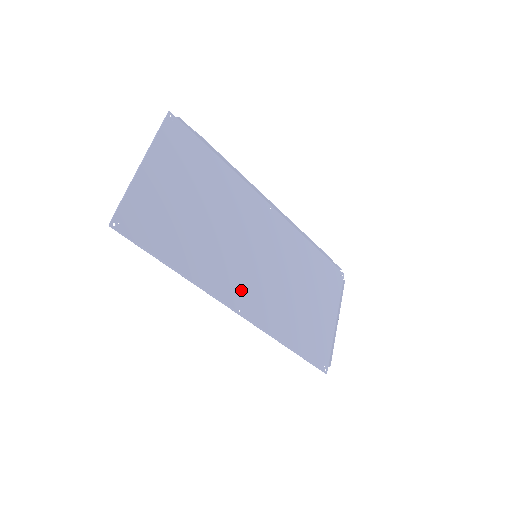
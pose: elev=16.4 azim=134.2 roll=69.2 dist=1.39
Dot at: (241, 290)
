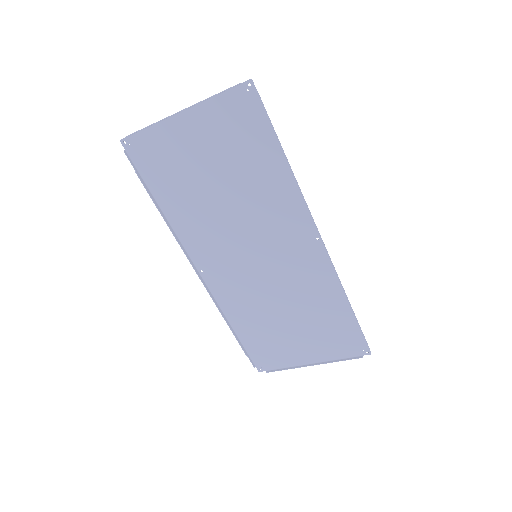
Dot at: (215, 262)
